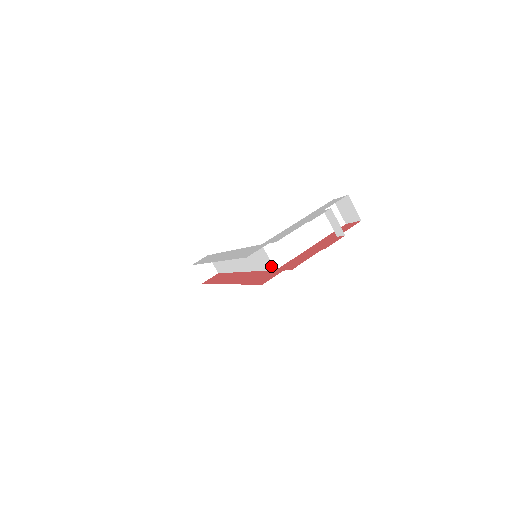
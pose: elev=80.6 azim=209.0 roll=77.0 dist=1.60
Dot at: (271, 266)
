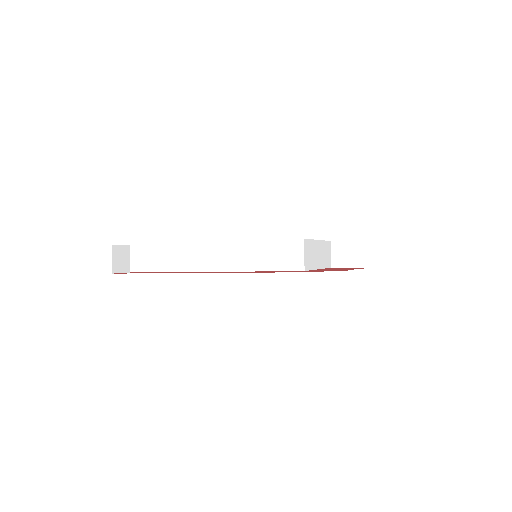
Dot at: (298, 266)
